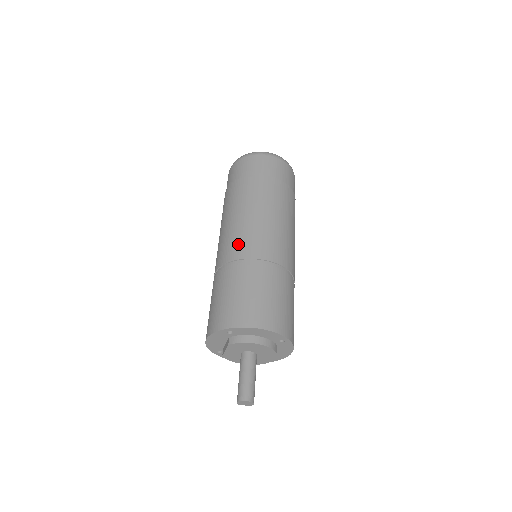
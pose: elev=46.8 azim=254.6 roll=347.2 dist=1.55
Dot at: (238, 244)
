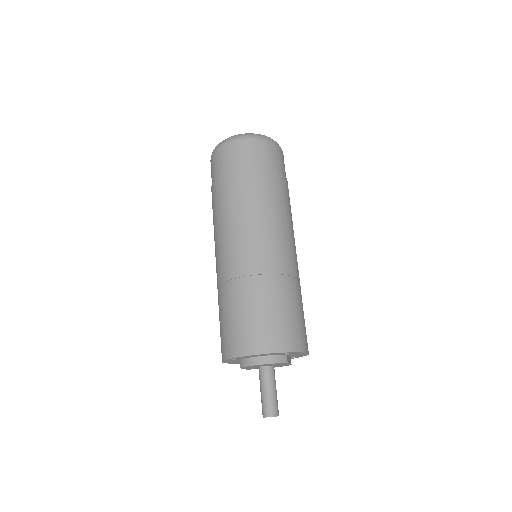
Dot at: (224, 263)
